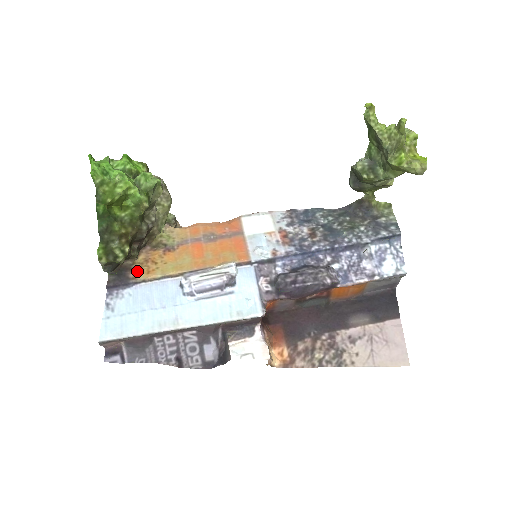
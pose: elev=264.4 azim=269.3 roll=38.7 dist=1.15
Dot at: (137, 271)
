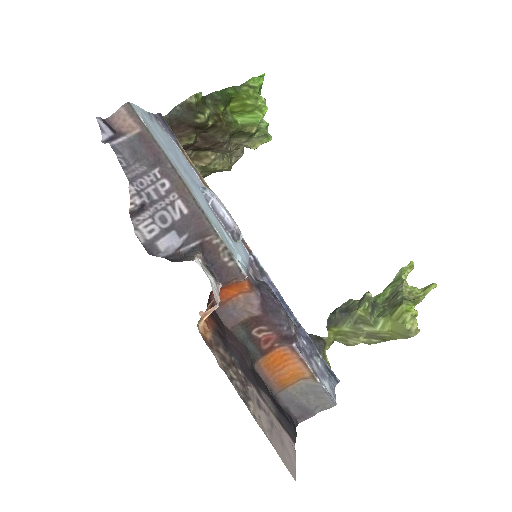
Dot at: occluded
